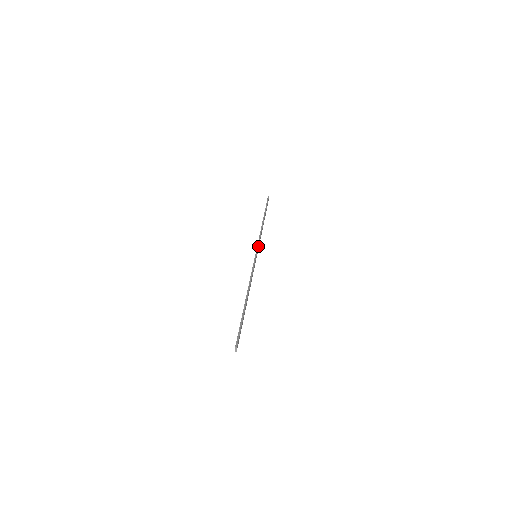
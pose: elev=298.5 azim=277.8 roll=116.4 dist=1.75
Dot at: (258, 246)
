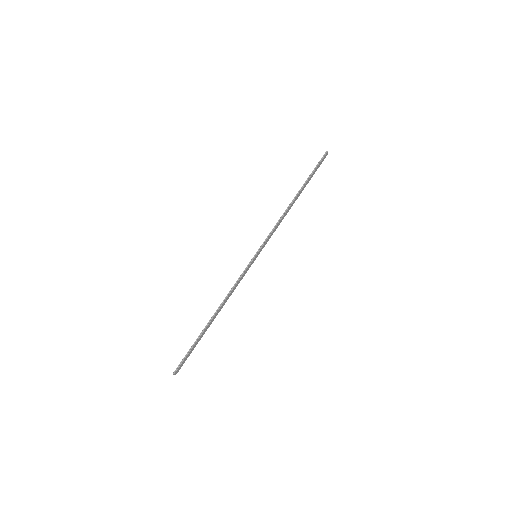
Dot at: (264, 242)
